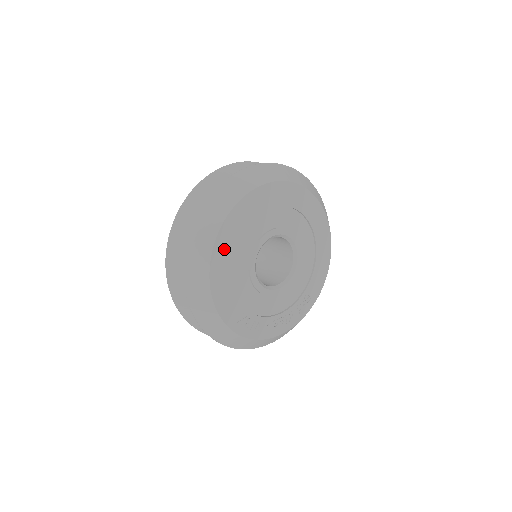
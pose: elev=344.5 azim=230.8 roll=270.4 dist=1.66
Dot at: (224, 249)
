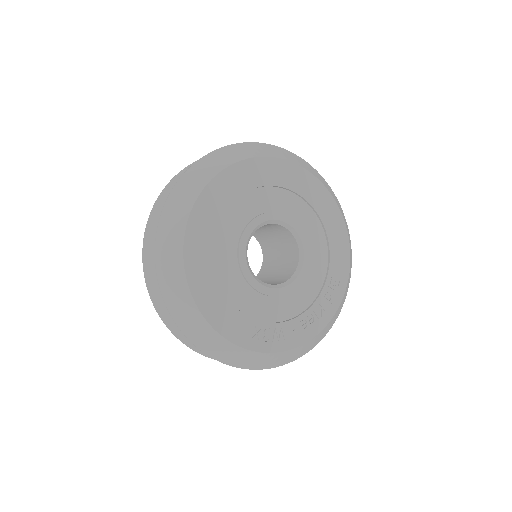
Dot at: (199, 260)
